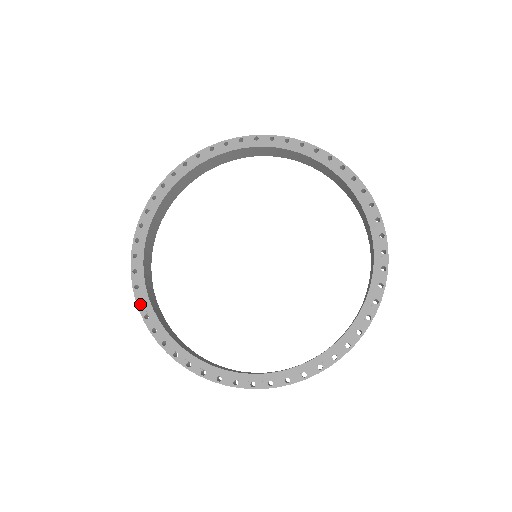
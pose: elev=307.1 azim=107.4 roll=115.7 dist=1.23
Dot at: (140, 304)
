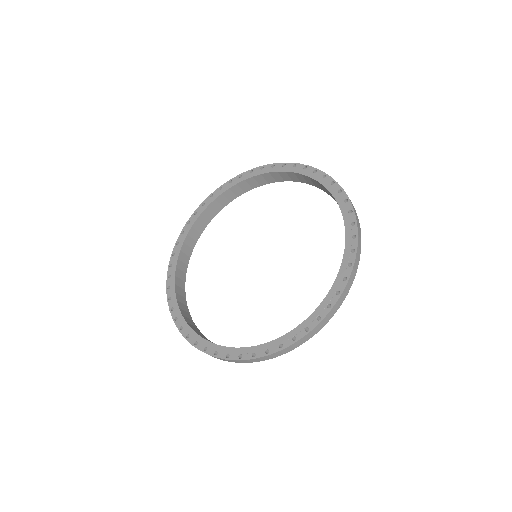
Dot at: (169, 290)
